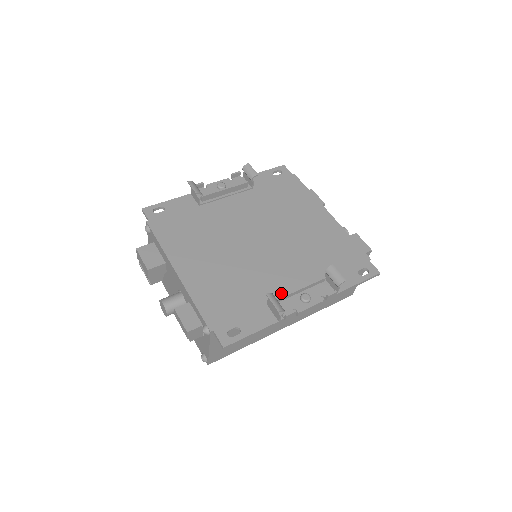
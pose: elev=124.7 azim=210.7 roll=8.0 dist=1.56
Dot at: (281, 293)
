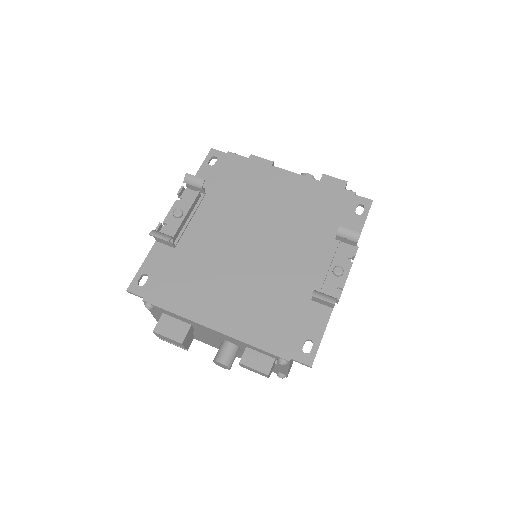
Dot at: (314, 281)
